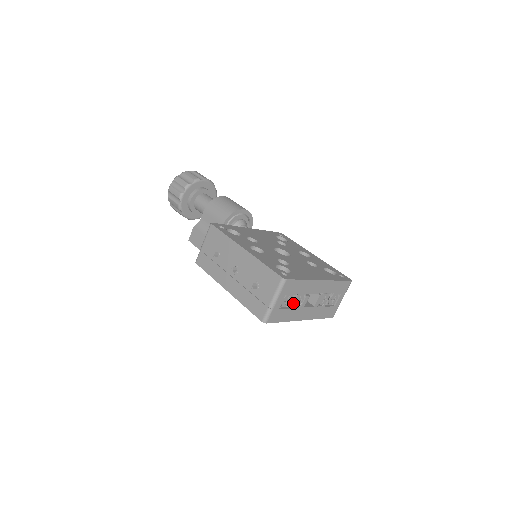
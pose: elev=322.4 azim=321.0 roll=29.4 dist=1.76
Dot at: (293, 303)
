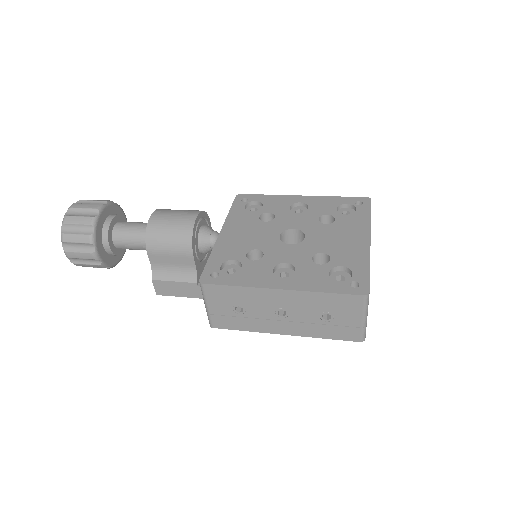
Dot at: occluded
